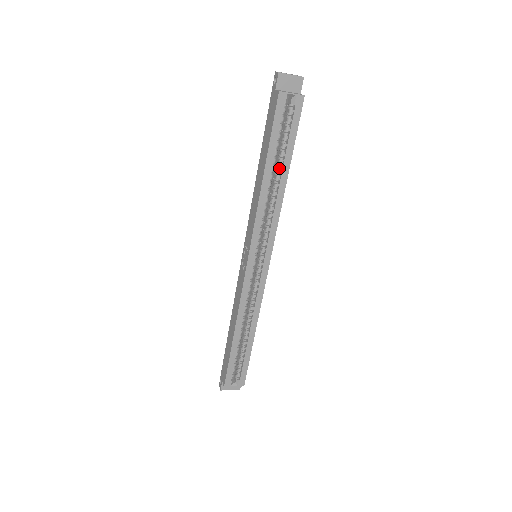
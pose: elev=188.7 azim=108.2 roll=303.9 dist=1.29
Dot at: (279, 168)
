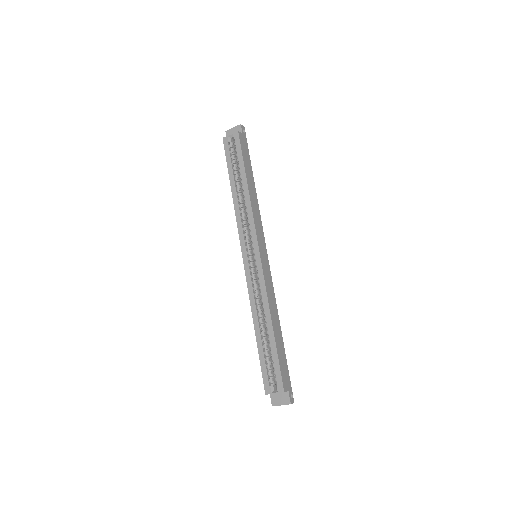
Dot at: (241, 181)
